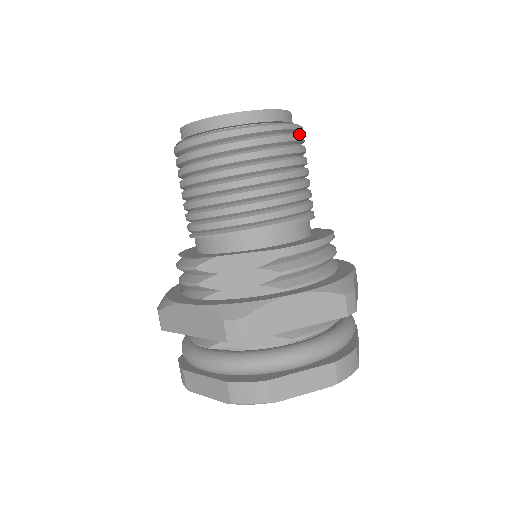
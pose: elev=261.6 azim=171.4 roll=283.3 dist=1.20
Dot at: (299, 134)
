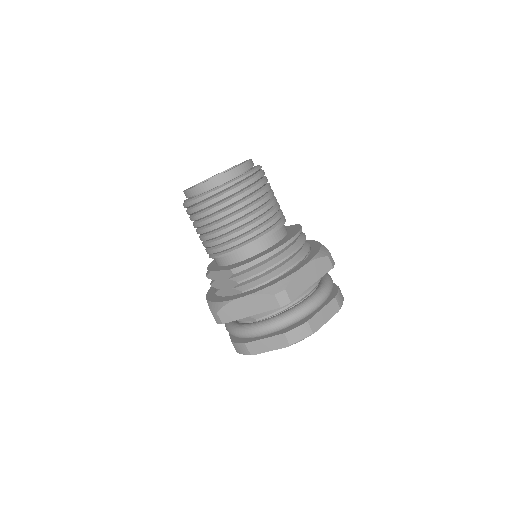
Dot at: (240, 185)
